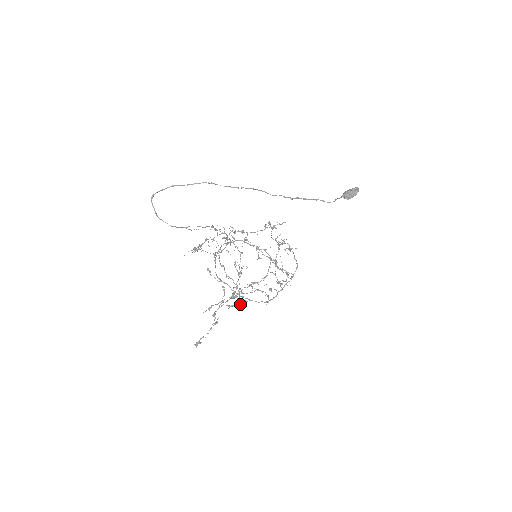
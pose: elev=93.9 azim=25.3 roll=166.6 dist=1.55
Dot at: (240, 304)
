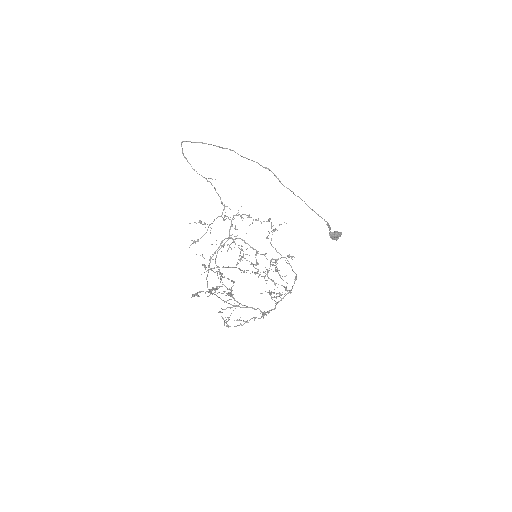
Dot at: (235, 308)
